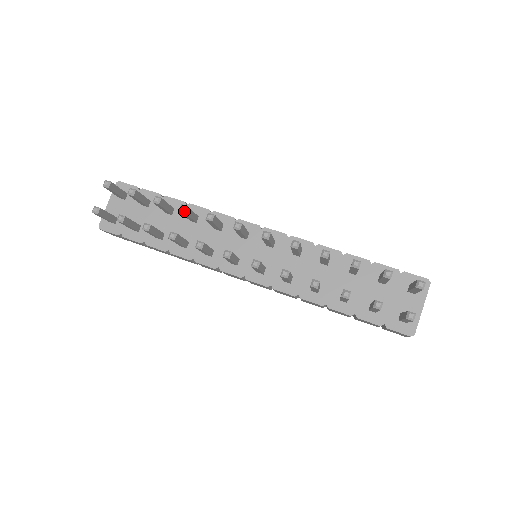
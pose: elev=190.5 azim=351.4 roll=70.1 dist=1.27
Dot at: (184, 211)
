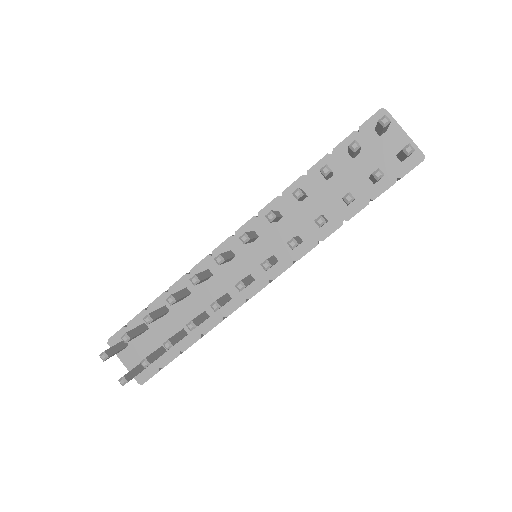
Dot at: (174, 301)
